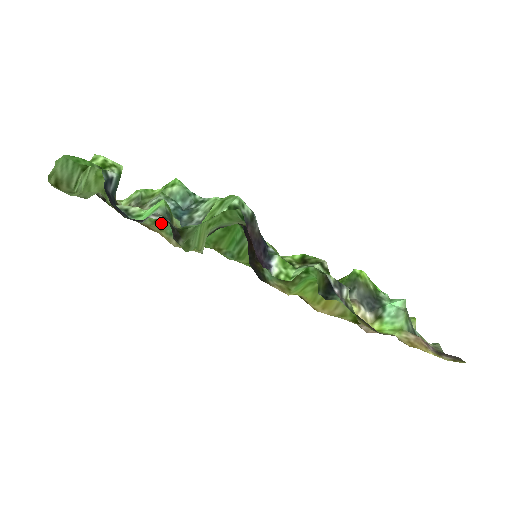
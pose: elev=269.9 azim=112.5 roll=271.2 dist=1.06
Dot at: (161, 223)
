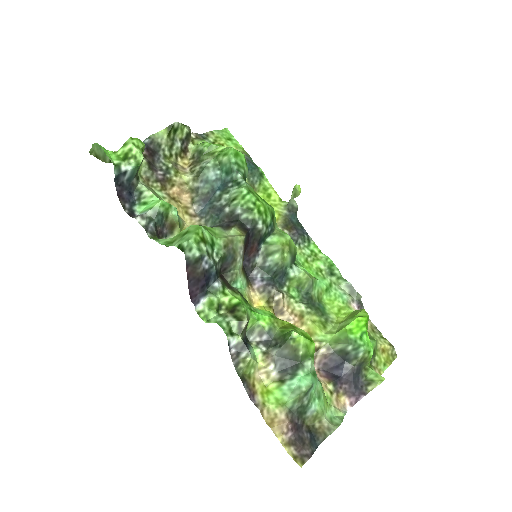
Dot at: occluded
